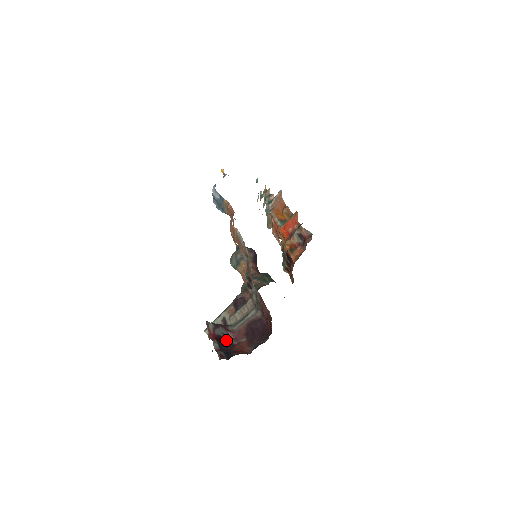
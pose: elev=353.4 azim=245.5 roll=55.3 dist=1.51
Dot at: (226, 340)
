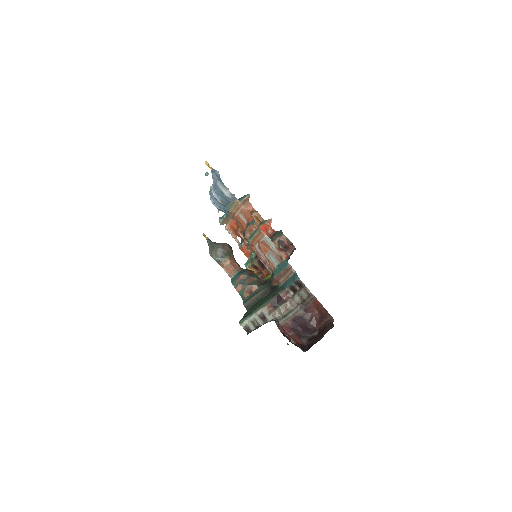
Dot at: occluded
